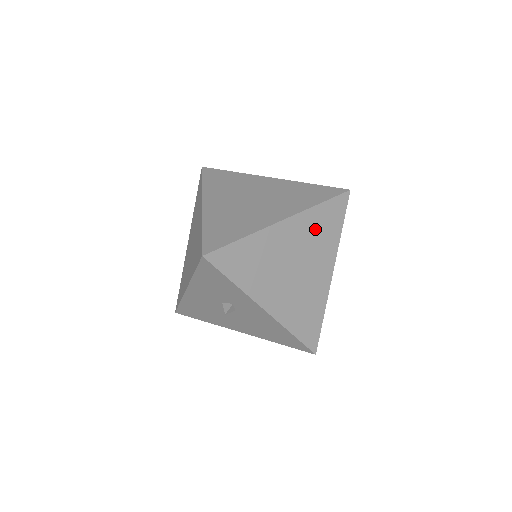
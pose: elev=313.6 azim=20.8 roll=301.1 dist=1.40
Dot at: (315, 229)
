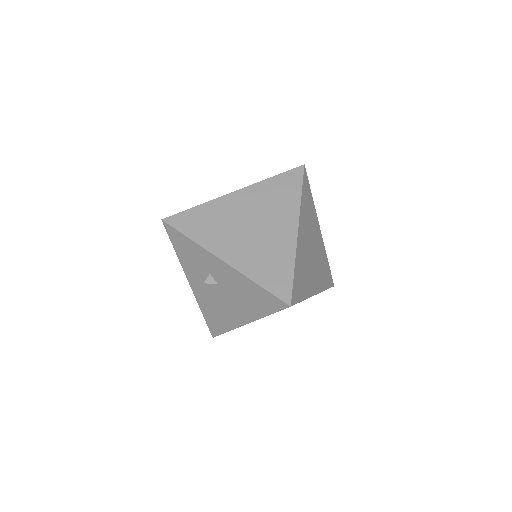
Dot at: (269, 196)
